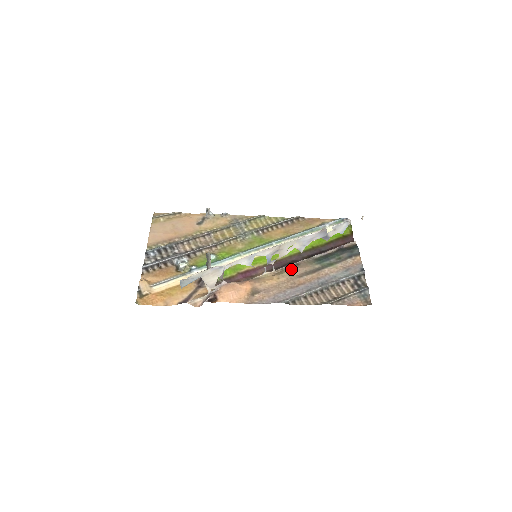
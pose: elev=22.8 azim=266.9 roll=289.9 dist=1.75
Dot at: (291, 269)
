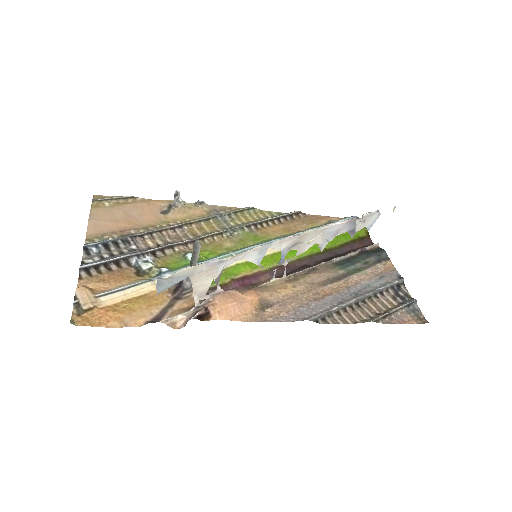
Dot at: (308, 274)
